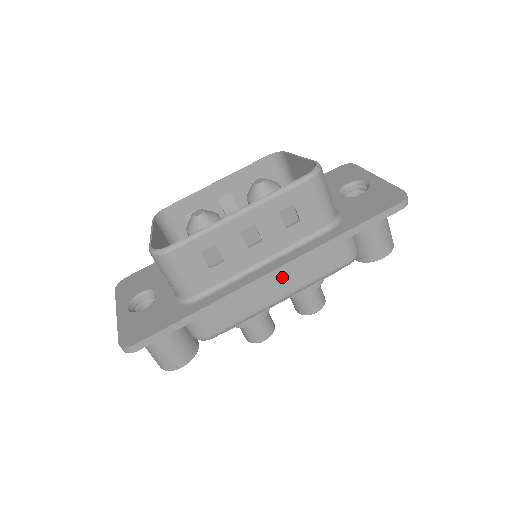
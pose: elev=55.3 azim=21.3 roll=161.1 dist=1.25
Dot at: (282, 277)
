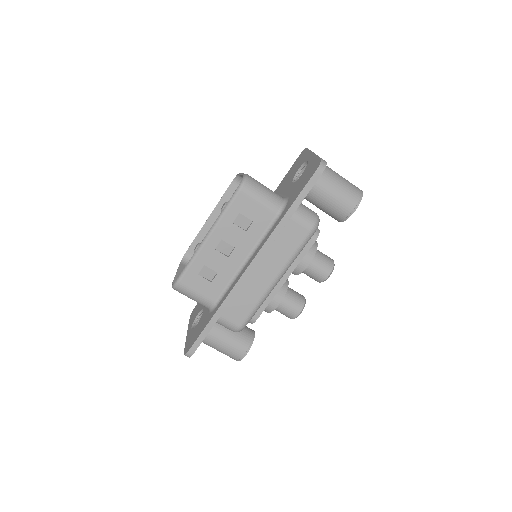
Dot at: (264, 266)
